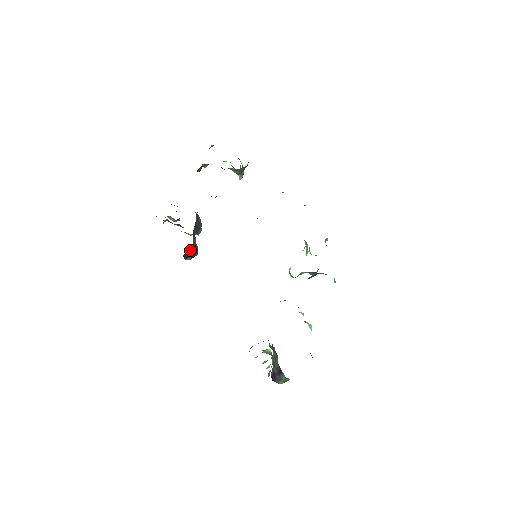
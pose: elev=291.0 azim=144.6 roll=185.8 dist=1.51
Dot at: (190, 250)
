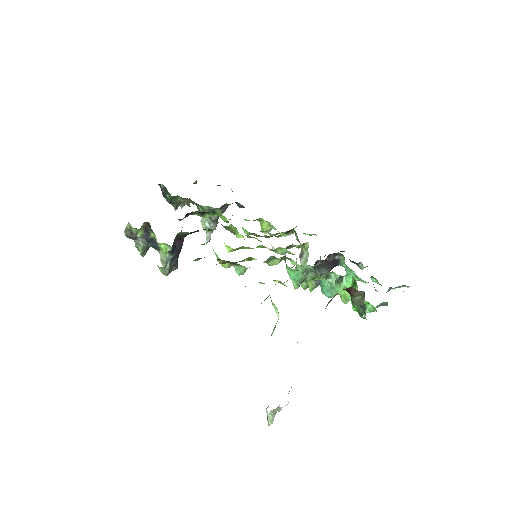
Dot at: (181, 239)
